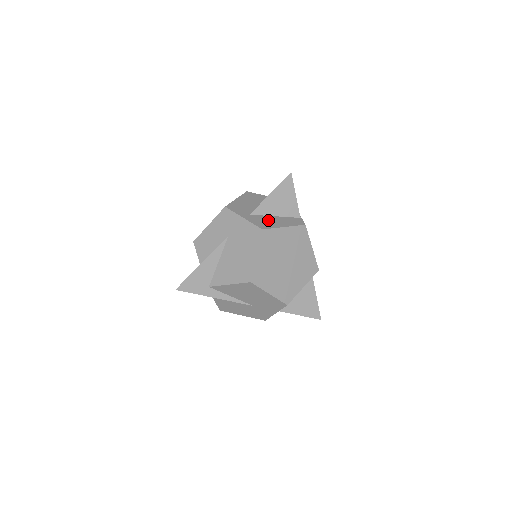
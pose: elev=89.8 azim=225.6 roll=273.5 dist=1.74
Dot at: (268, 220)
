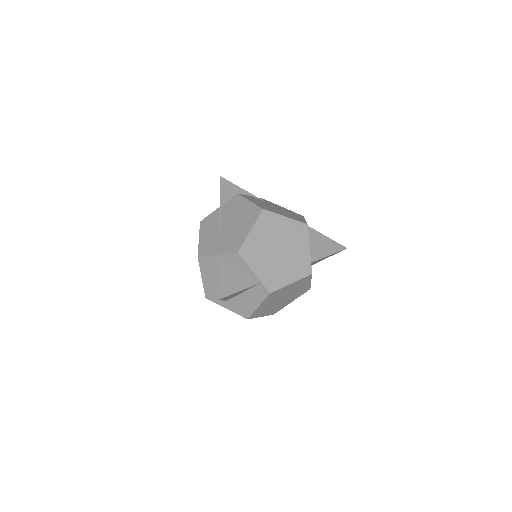
Dot at: (242, 303)
